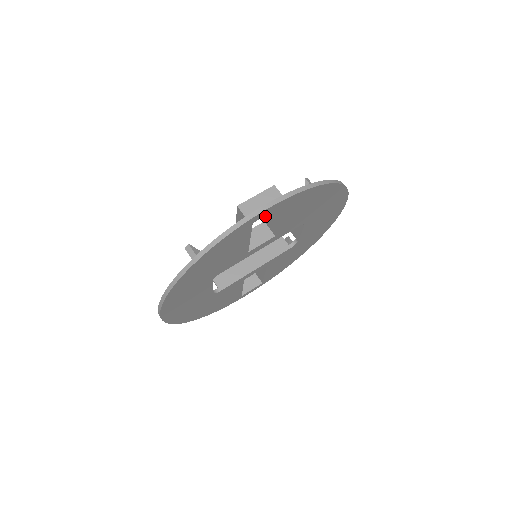
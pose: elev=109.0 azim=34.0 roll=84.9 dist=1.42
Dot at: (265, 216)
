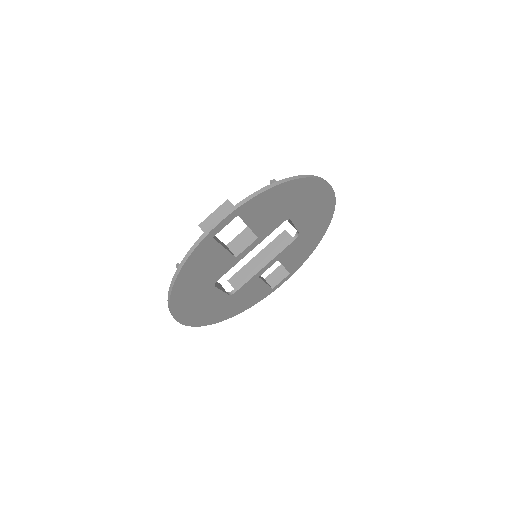
Dot at: occluded
